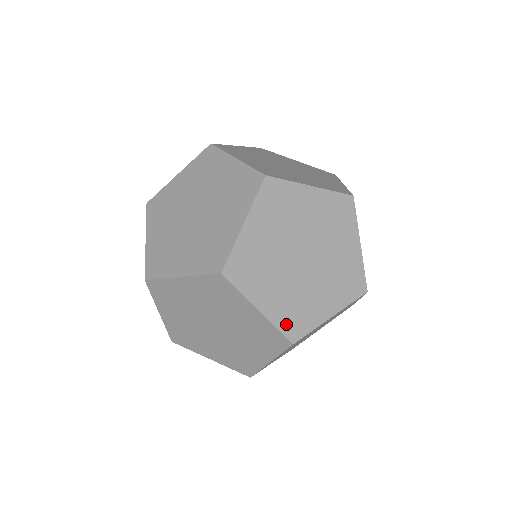
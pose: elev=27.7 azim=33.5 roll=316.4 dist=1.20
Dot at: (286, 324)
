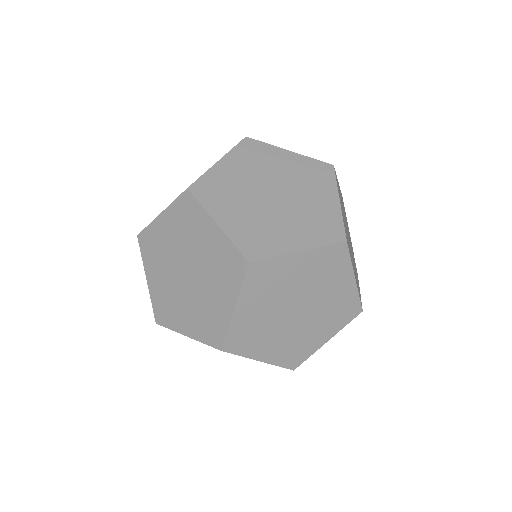
Dot at: (235, 335)
